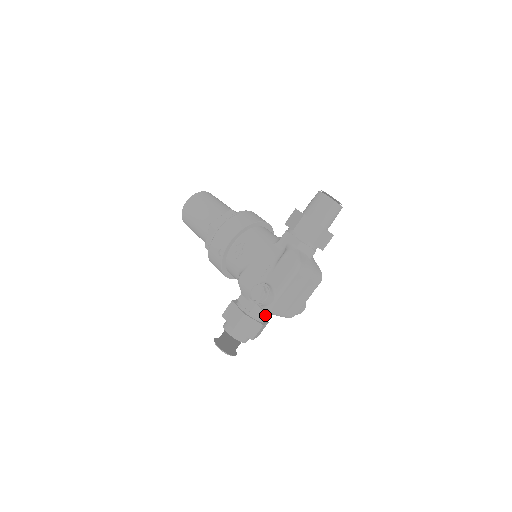
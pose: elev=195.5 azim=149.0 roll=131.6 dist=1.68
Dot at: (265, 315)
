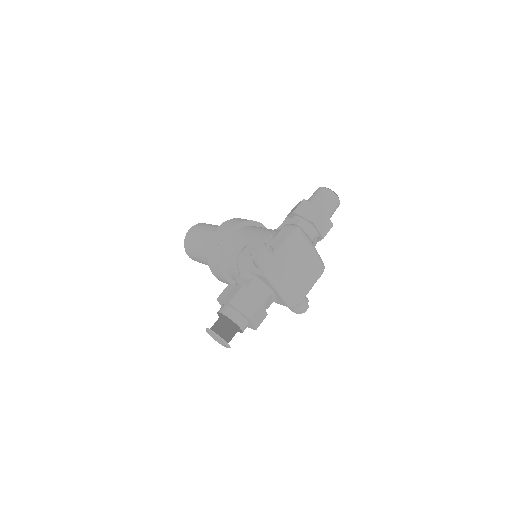
Dot at: (264, 294)
